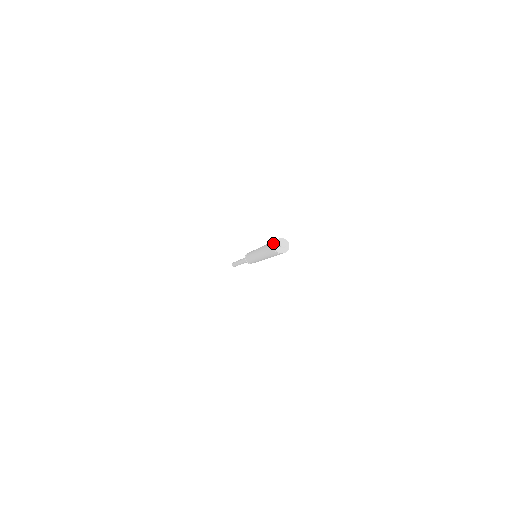
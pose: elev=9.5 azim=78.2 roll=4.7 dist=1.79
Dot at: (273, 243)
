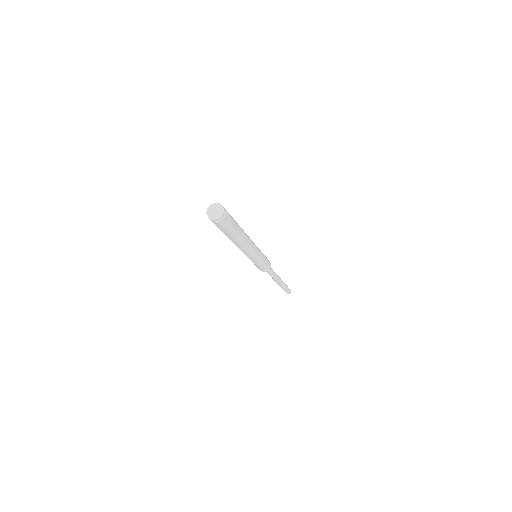
Dot at: occluded
